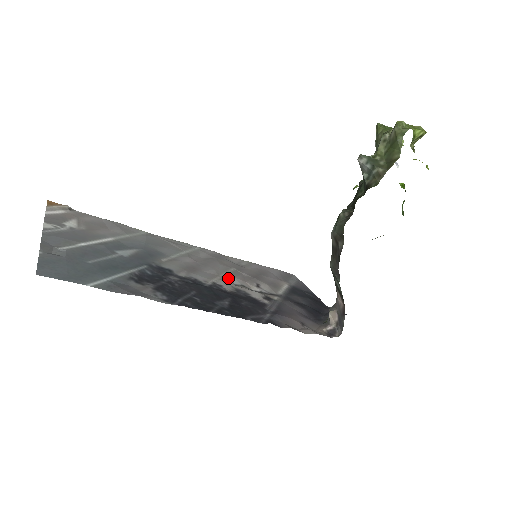
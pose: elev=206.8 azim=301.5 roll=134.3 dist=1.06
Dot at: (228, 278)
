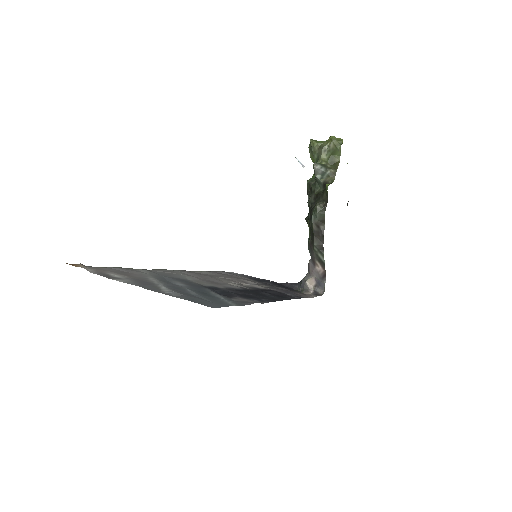
Dot at: (231, 282)
